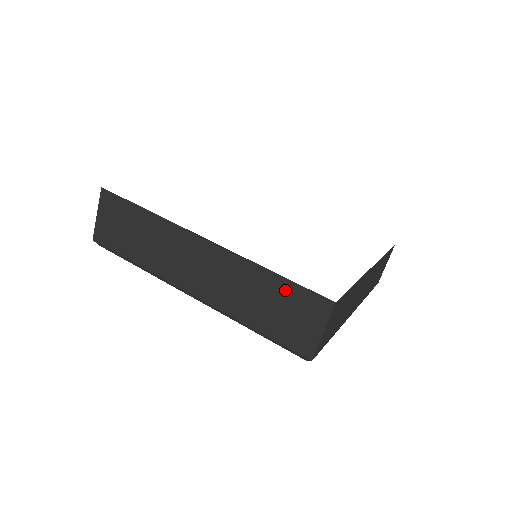
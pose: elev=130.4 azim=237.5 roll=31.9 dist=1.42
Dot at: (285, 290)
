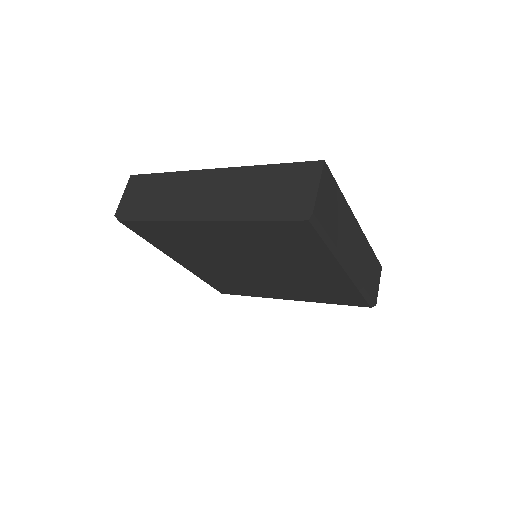
Dot at: (282, 172)
